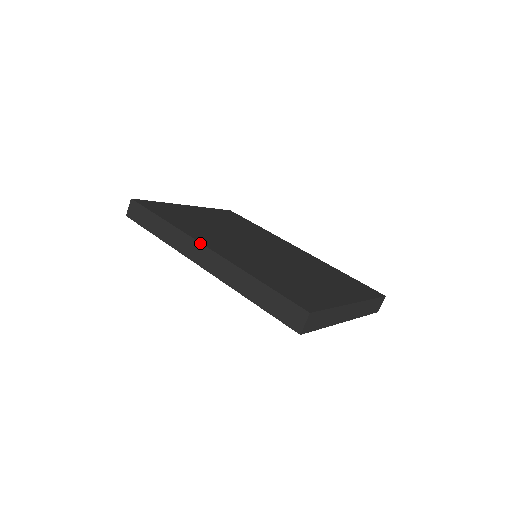
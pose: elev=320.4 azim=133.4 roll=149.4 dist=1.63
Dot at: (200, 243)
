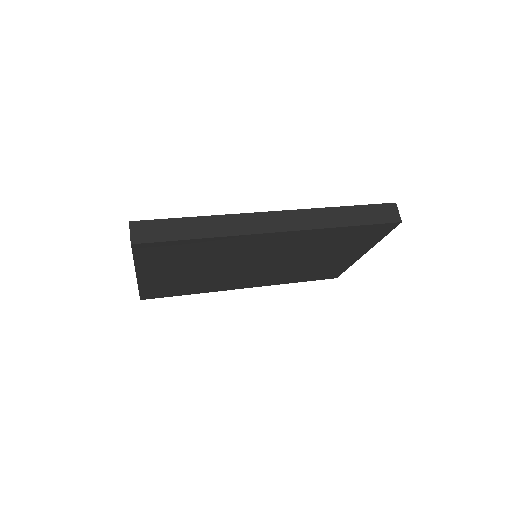
Dot at: (263, 212)
